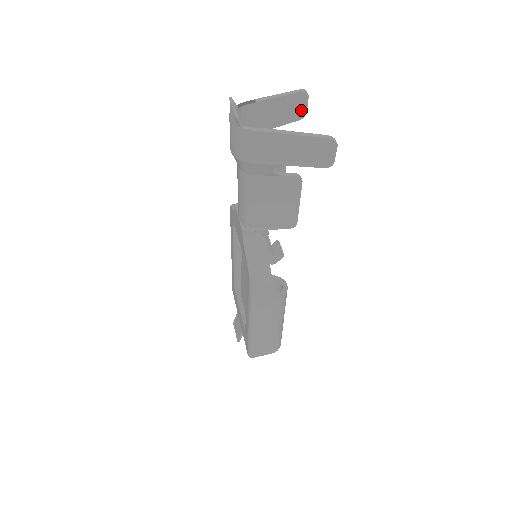
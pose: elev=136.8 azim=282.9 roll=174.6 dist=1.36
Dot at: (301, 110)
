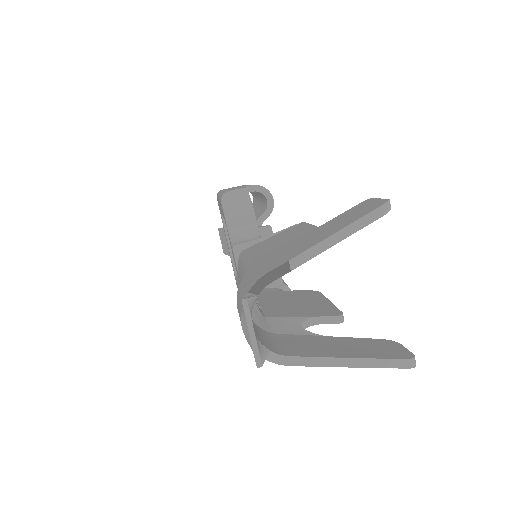
Dot at: occluded
